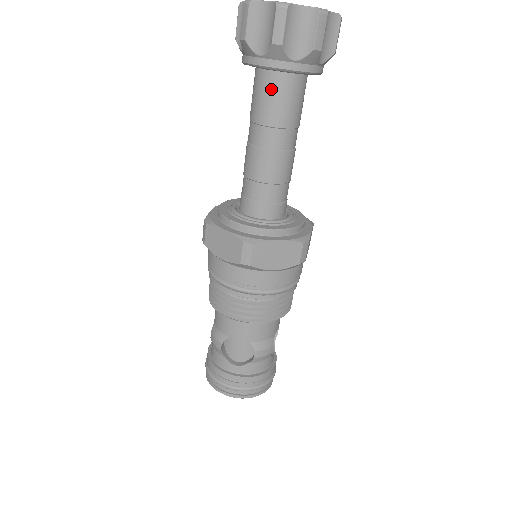
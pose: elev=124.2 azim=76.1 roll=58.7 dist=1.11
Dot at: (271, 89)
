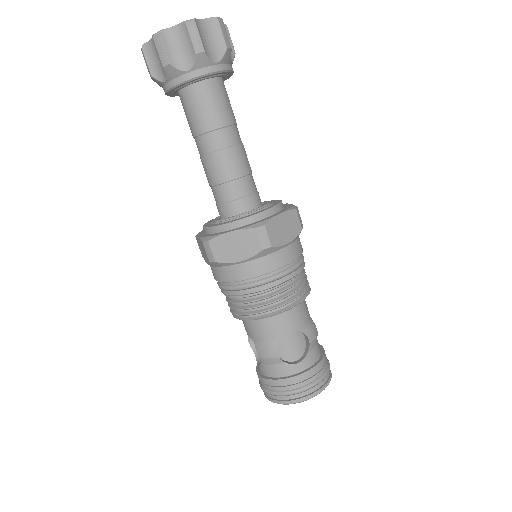
Dot at: (206, 97)
